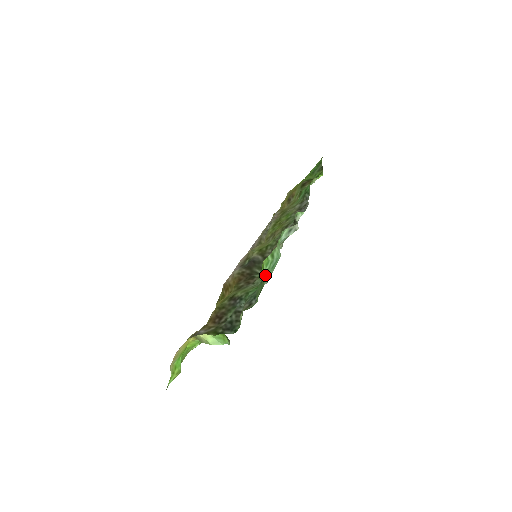
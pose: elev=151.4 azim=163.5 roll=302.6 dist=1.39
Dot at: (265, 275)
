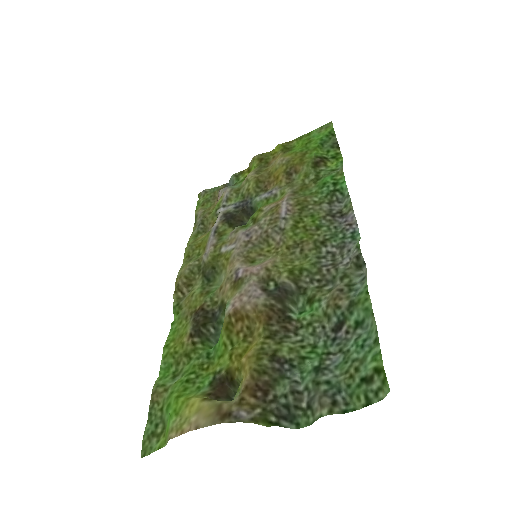
Dot at: (358, 363)
